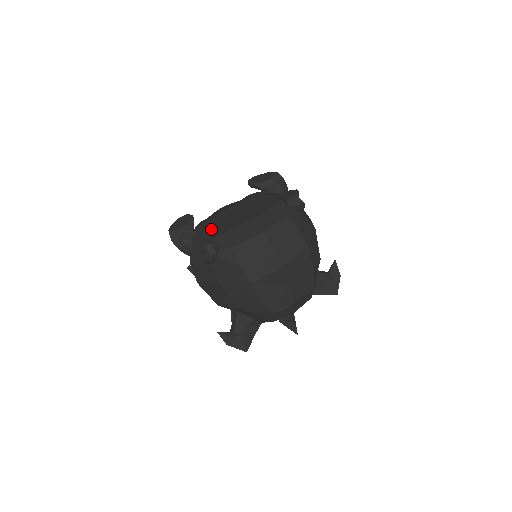
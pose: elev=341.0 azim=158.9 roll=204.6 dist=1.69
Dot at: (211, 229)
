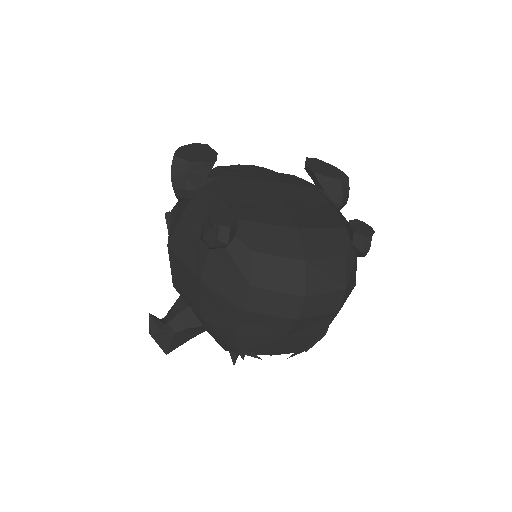
Dot at: (234, 196)
